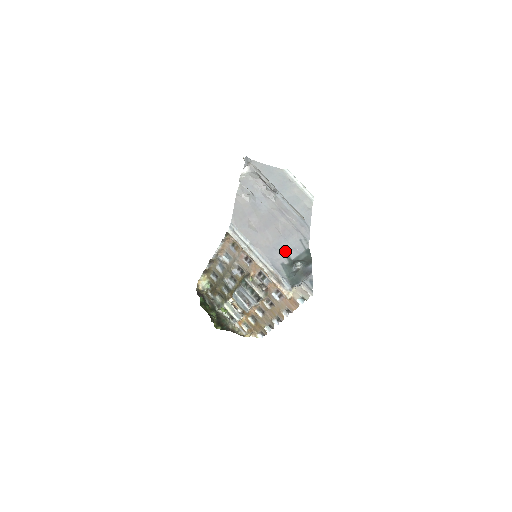
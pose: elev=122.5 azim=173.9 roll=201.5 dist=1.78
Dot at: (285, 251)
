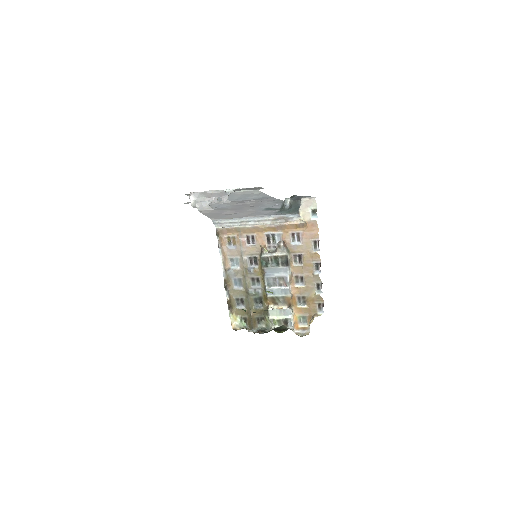
Dot at: (270, 209)
